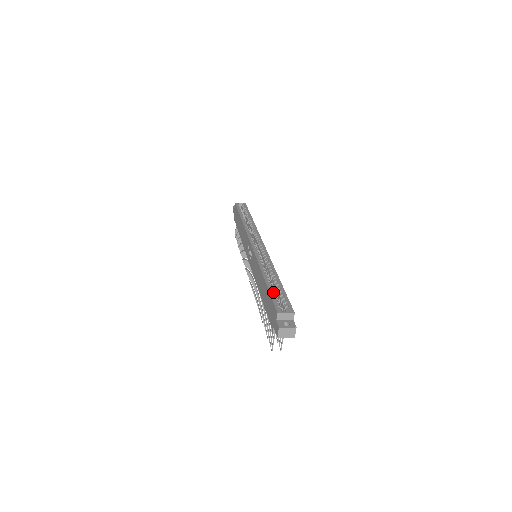
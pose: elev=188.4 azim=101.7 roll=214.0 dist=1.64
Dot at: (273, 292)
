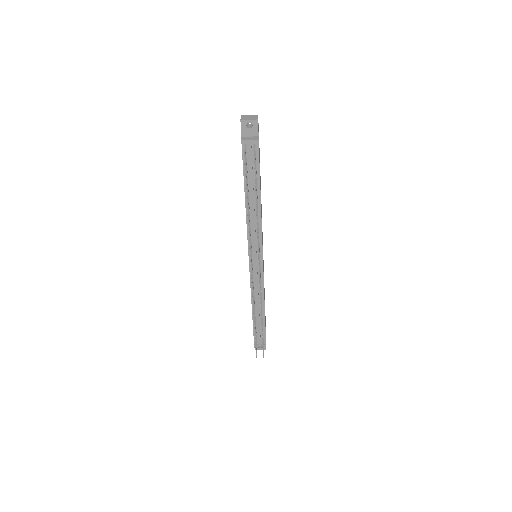
Dot at: occluded
